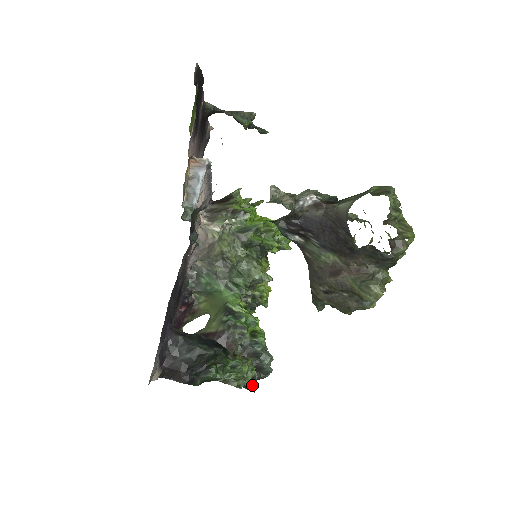
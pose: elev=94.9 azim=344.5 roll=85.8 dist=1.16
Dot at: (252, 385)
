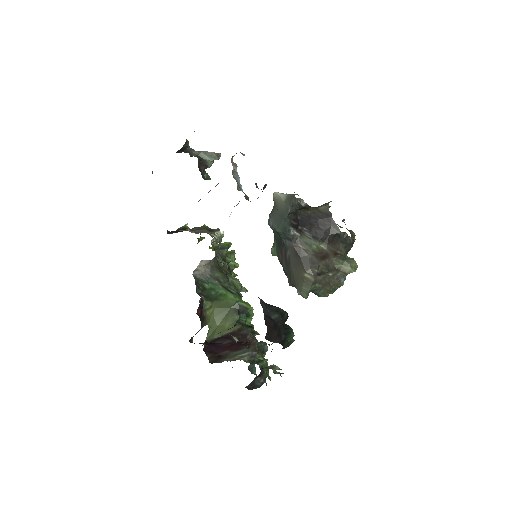
Dot at: occluded
